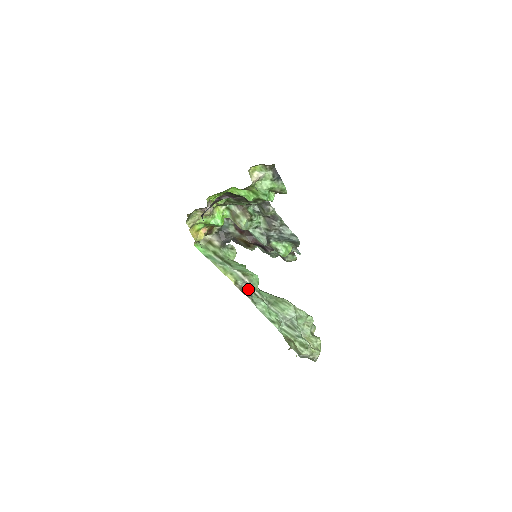
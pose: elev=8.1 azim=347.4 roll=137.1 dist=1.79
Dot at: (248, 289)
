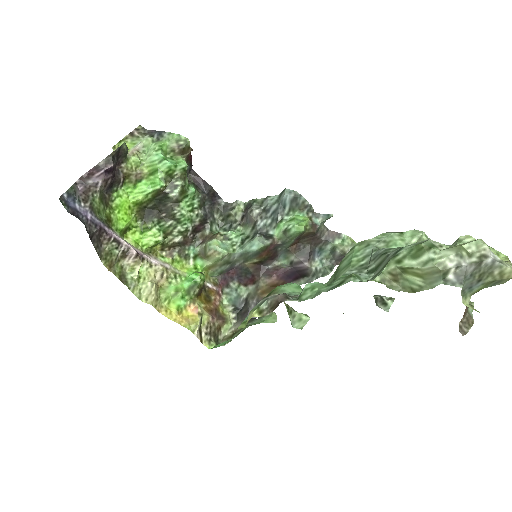
Dot at: (276, 297)
